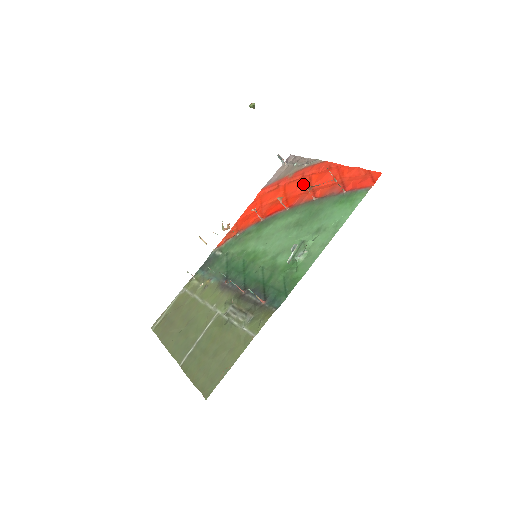
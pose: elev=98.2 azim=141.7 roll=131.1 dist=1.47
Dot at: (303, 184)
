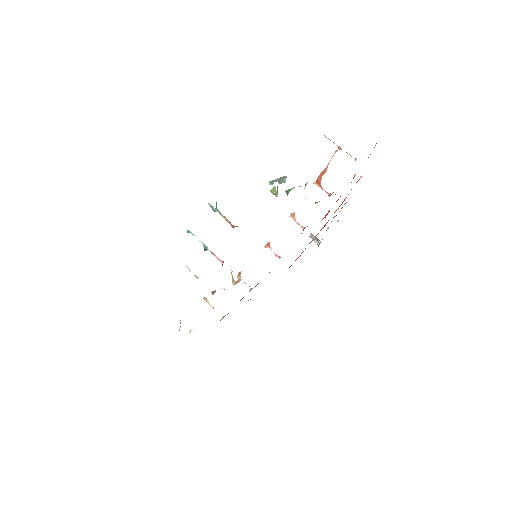
Dot at: (326, 214)
